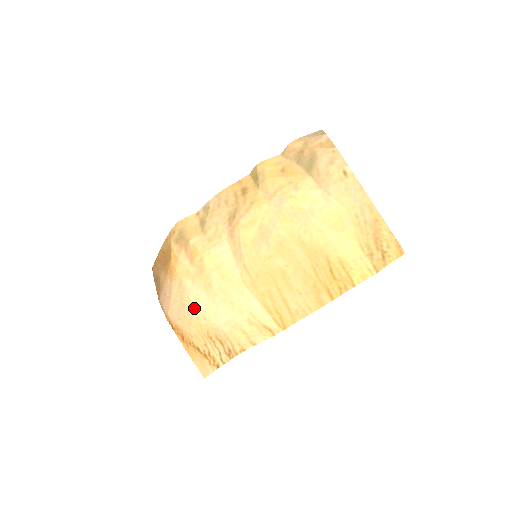
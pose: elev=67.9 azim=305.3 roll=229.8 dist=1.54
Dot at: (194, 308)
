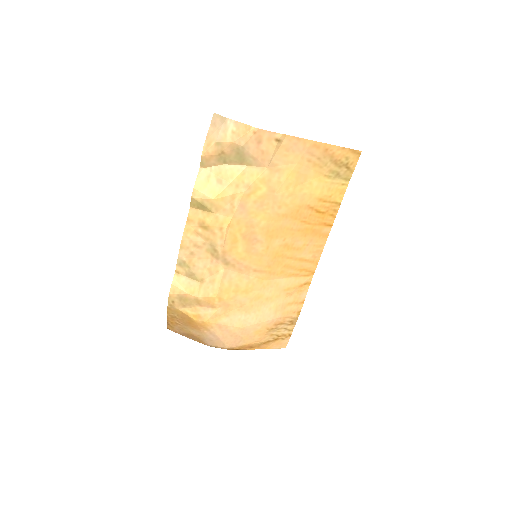
Dot at: (245, 328)
